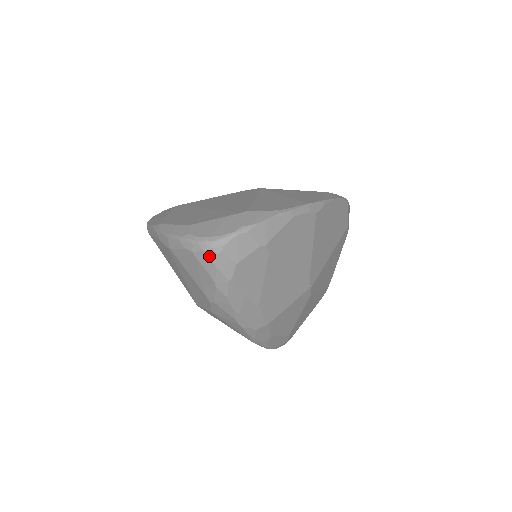
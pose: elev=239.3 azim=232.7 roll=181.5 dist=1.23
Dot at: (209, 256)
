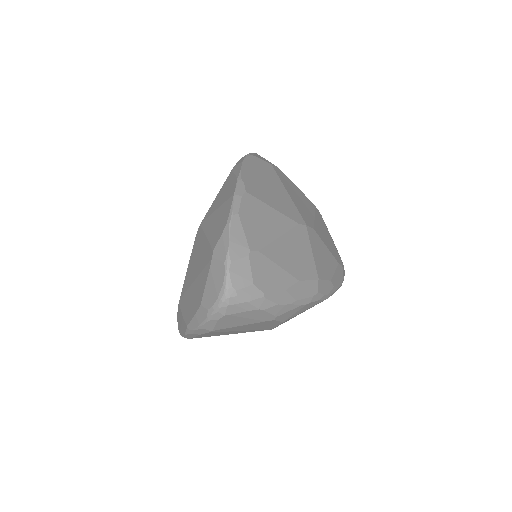
Dot at: (235, 304)
